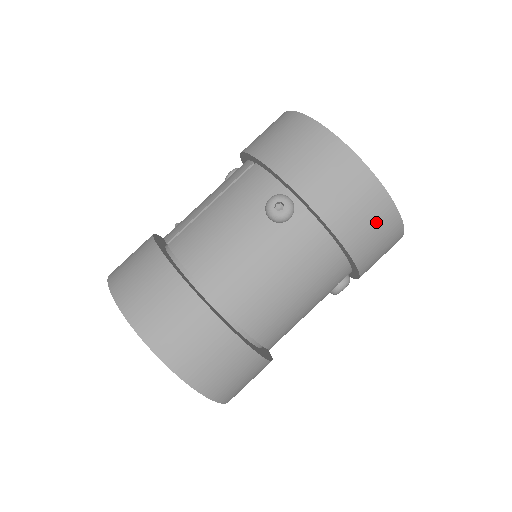
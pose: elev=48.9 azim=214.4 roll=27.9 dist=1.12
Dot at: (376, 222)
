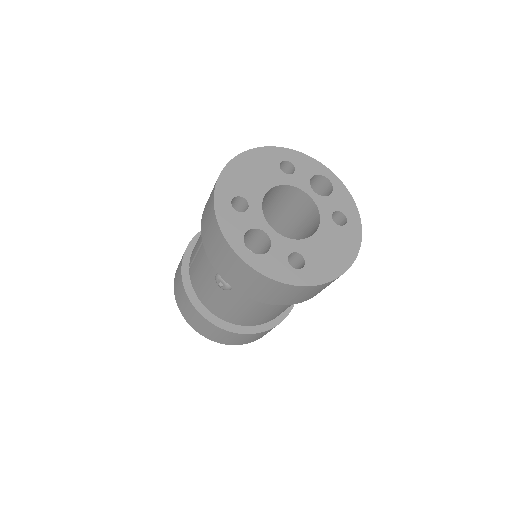
Dot at: (292, 294)
